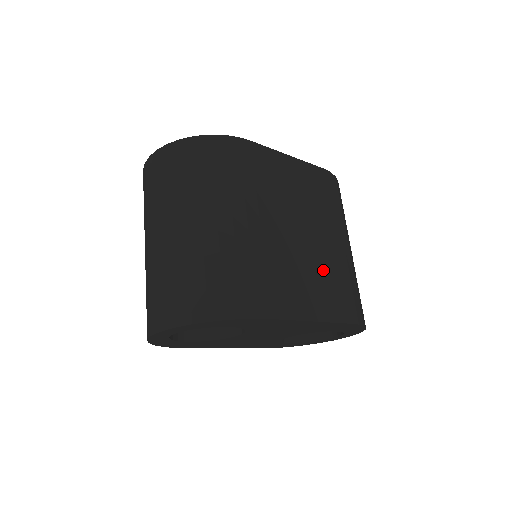
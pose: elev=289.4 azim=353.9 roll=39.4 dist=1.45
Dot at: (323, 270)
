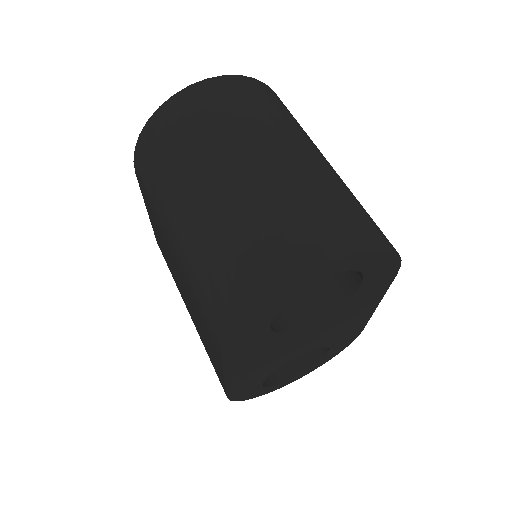
Dot at: occluded
